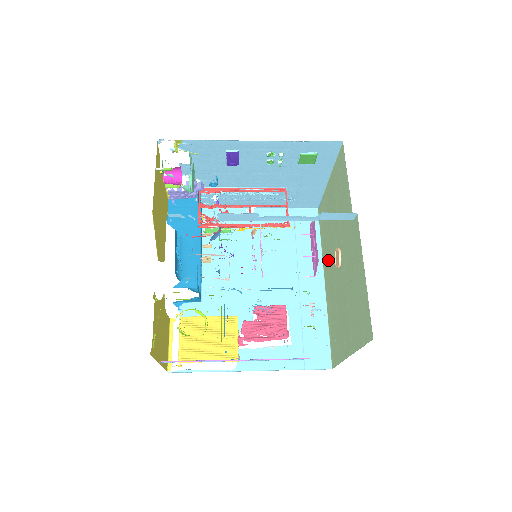
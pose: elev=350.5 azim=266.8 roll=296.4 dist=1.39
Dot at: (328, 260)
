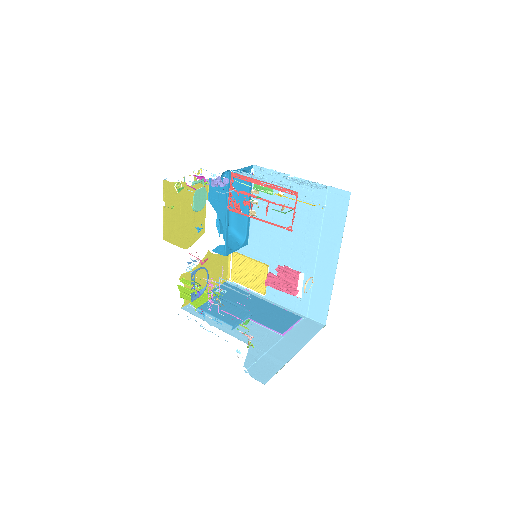
Dot at: occluded
